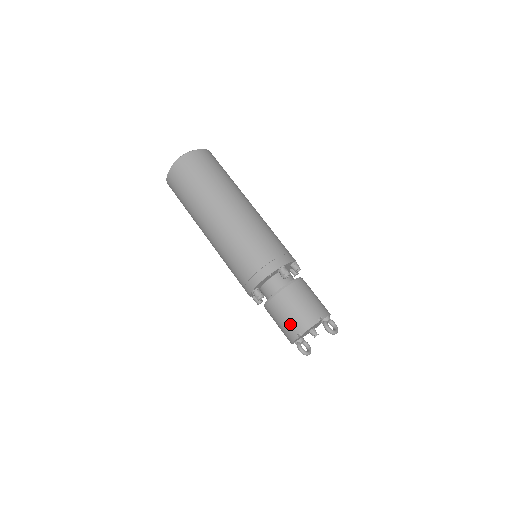
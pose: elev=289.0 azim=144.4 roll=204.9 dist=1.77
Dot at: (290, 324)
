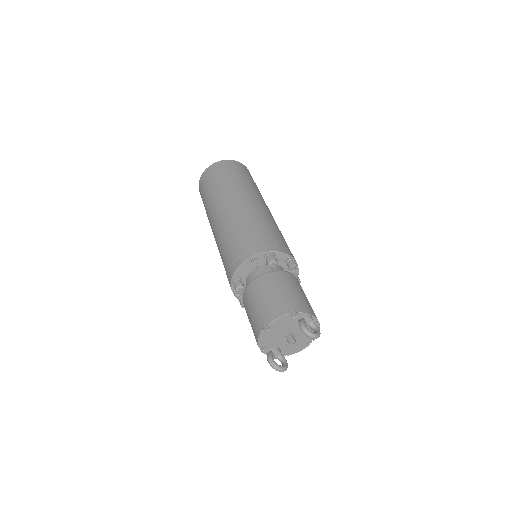
Dot at: (257, 314)
